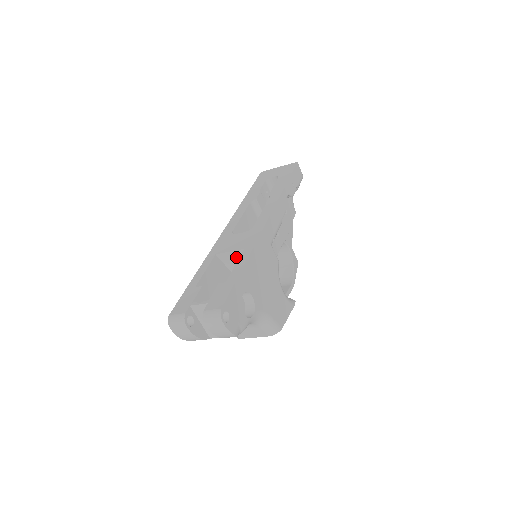
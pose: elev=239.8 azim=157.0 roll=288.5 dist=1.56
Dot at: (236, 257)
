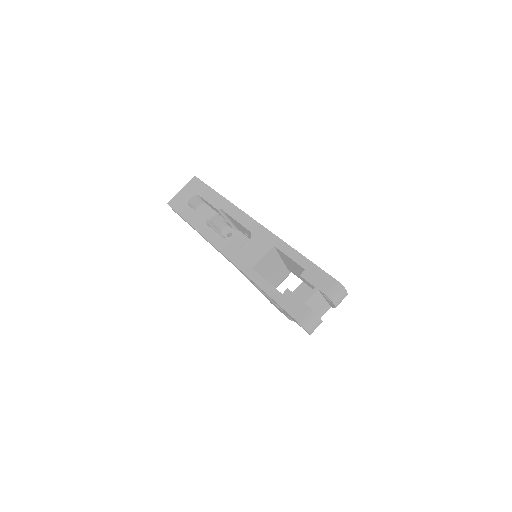
Dot at: (267, 259)
